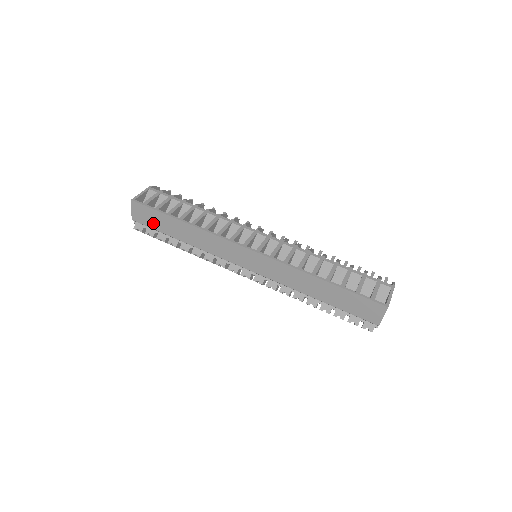
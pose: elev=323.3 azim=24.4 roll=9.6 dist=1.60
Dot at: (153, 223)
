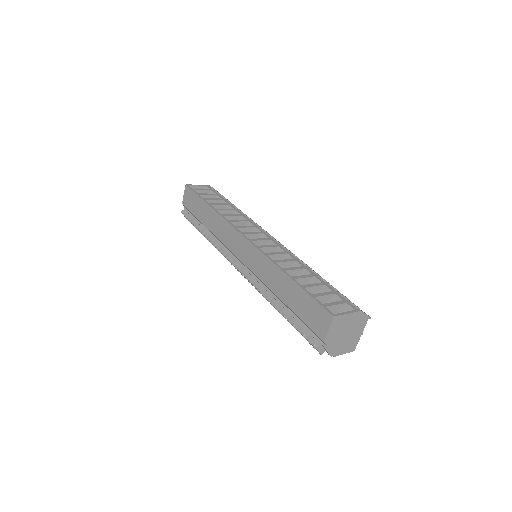
Dot at: (193, 207)
